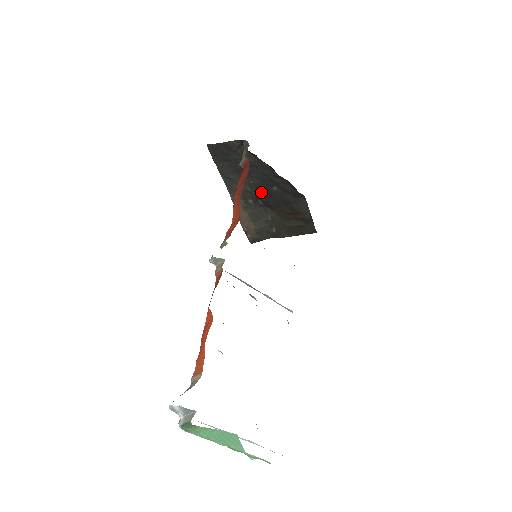
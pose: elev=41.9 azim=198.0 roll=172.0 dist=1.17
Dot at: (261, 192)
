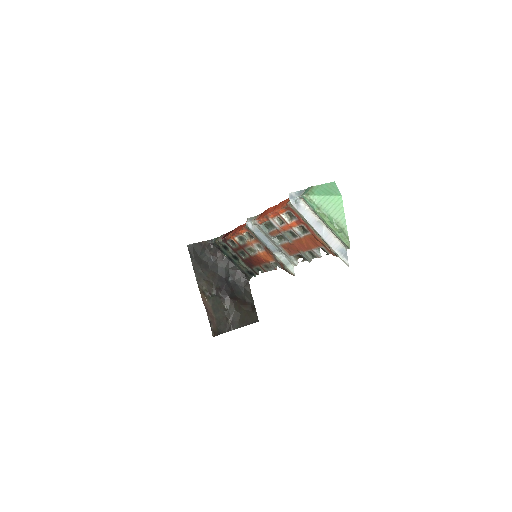
Dot at: (220, 284)
